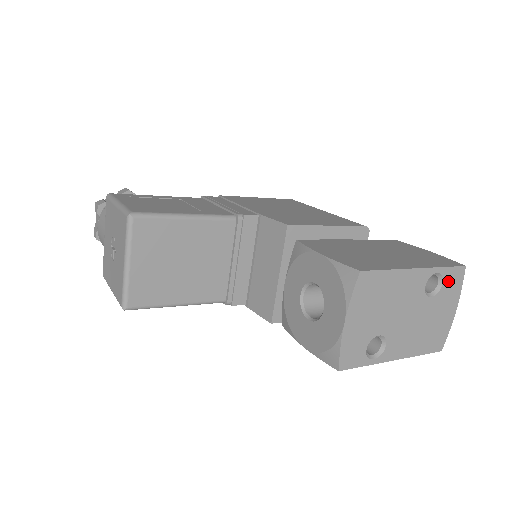
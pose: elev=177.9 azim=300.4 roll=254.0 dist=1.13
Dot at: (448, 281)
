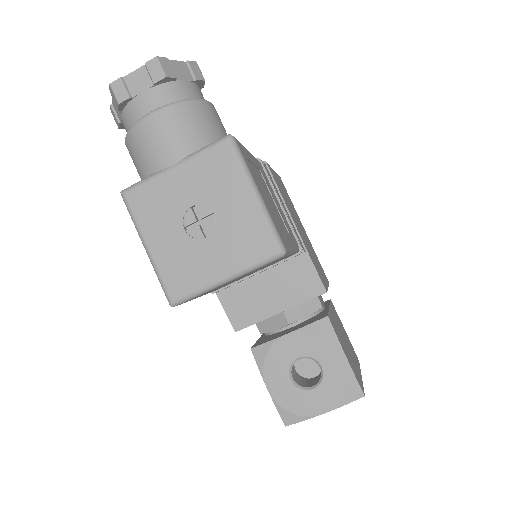
Dot at: occluded
